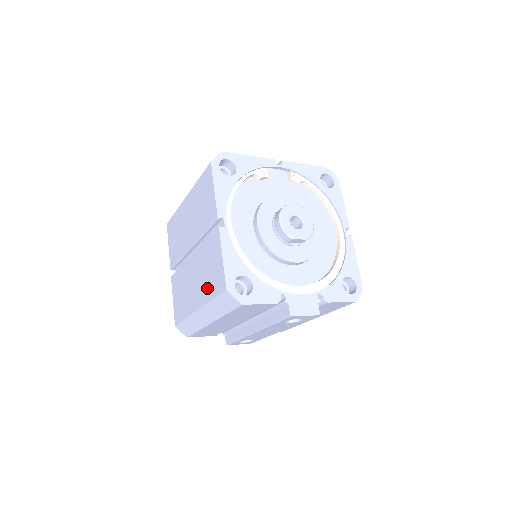
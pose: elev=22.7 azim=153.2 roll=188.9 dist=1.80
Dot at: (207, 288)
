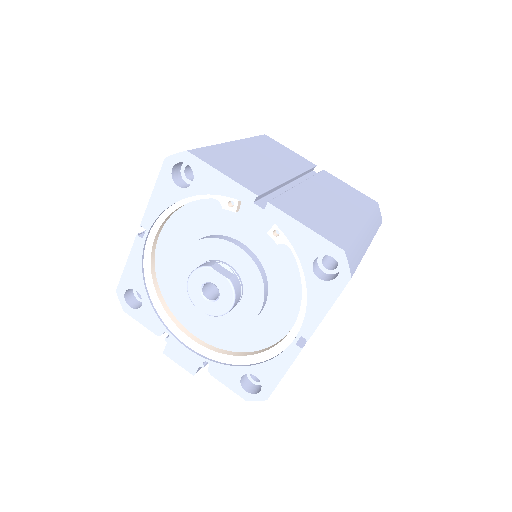
Dot at: occluded
